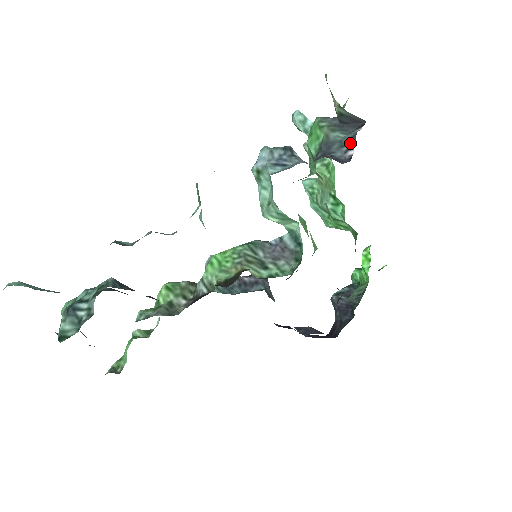
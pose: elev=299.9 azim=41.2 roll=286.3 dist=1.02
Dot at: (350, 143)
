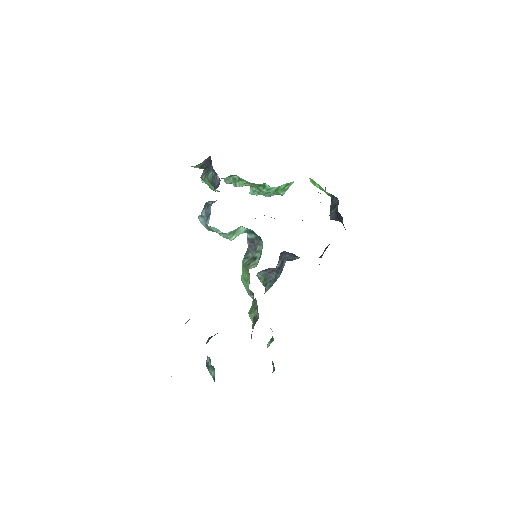
Dot at: (214, 173)
